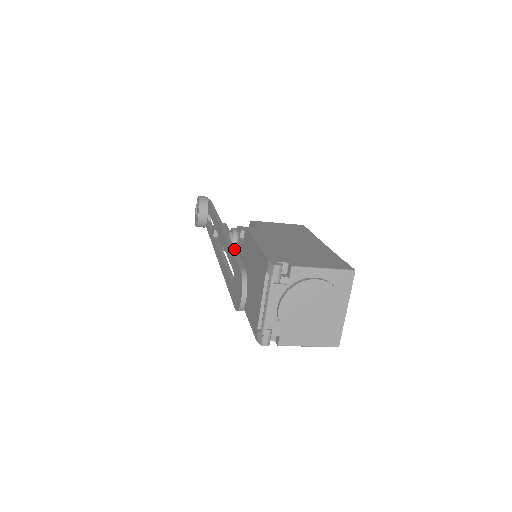
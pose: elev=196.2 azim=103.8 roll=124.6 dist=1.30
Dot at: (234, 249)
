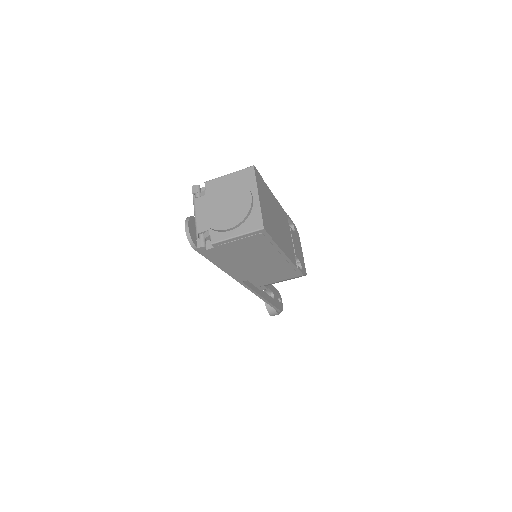
Dot at: occluded
